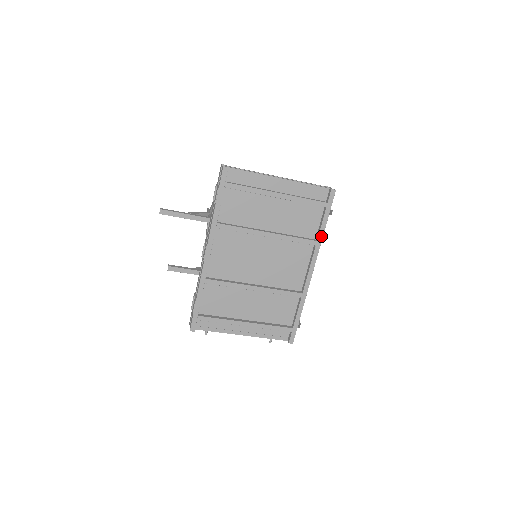
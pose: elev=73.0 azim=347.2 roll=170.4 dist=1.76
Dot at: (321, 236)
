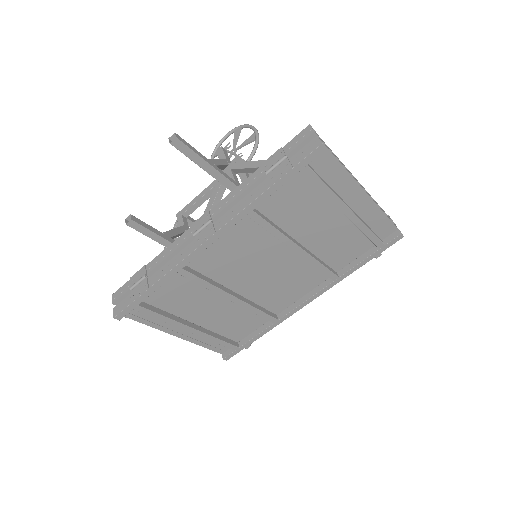
Dot at: (347, 274)
